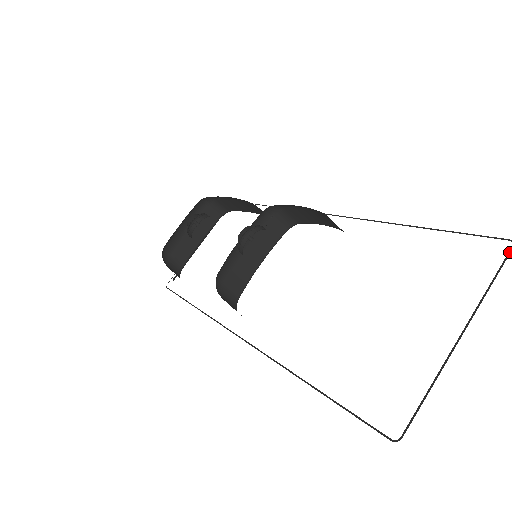
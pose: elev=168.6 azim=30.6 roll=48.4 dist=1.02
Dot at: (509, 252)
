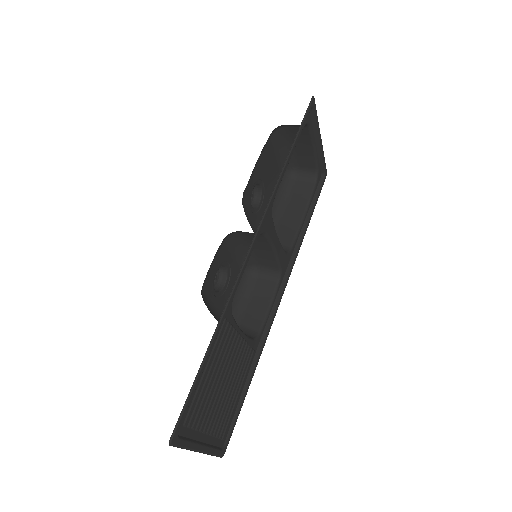
Dot at: (172, 445)
